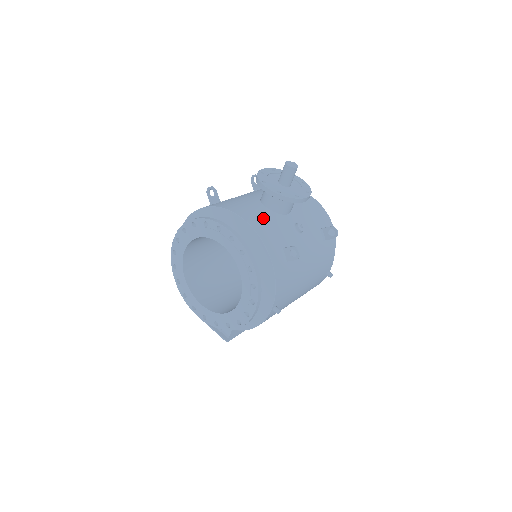
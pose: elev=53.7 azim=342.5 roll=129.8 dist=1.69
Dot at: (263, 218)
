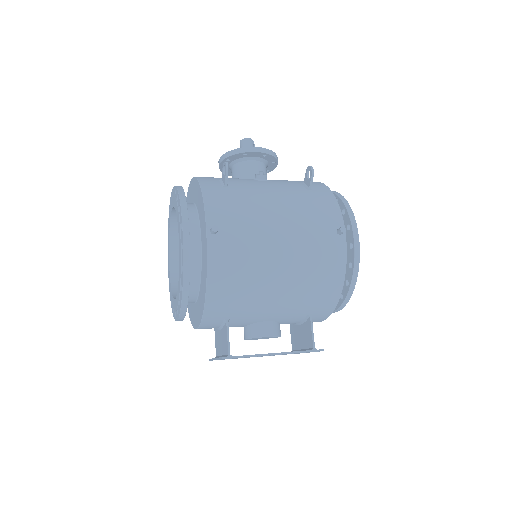
Dot at: occluded
